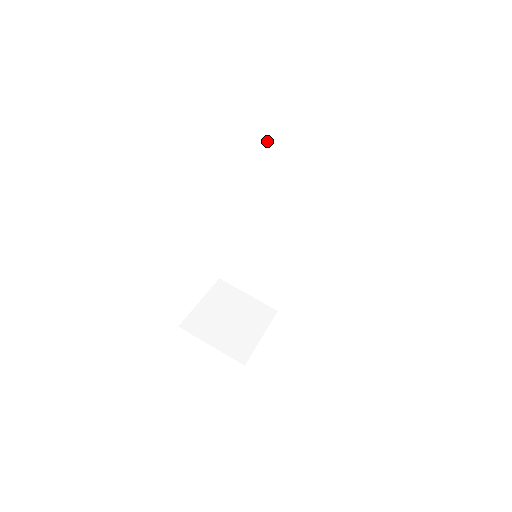
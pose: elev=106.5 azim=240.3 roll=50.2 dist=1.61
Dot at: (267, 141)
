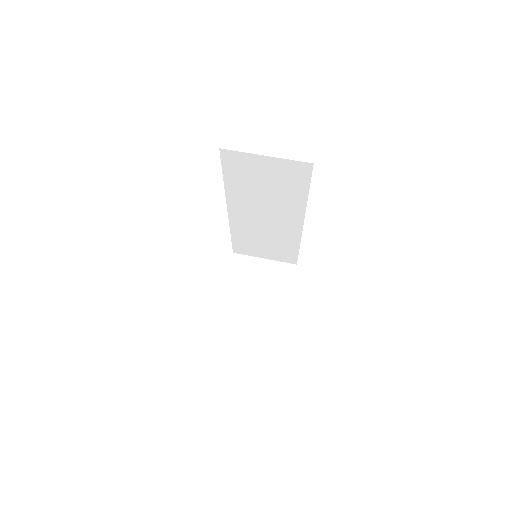
Dot at: (221, 154)
